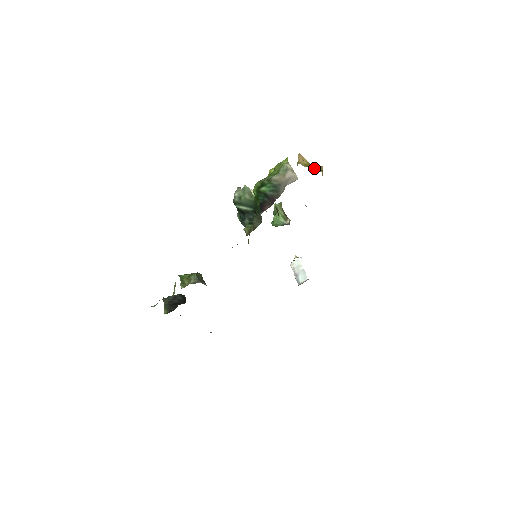
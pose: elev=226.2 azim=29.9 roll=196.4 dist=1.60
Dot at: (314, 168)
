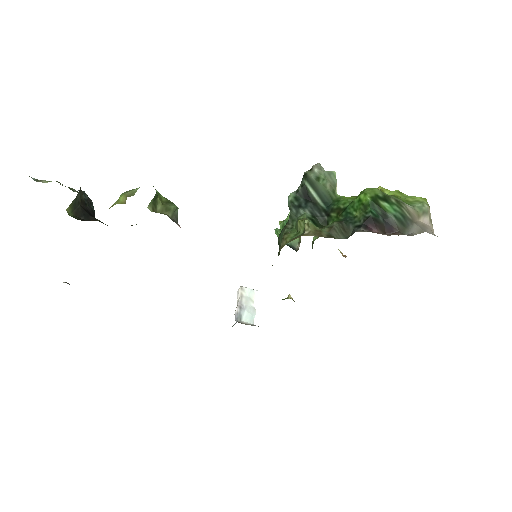
Dot at: occluded
